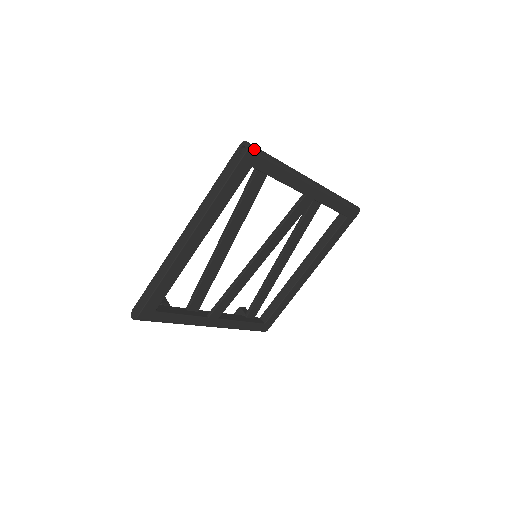
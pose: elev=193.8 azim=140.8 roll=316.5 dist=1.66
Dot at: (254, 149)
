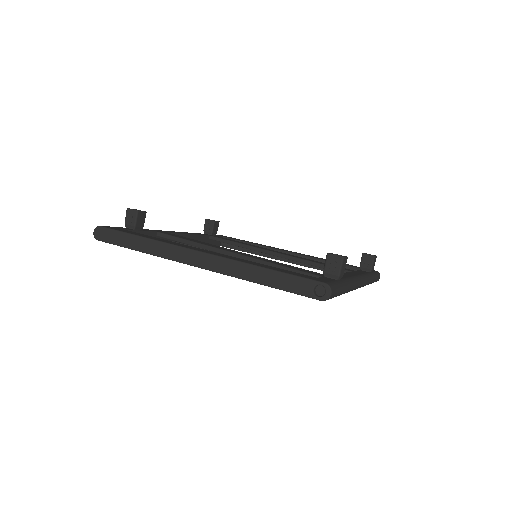
Dot at: (330, 298)
